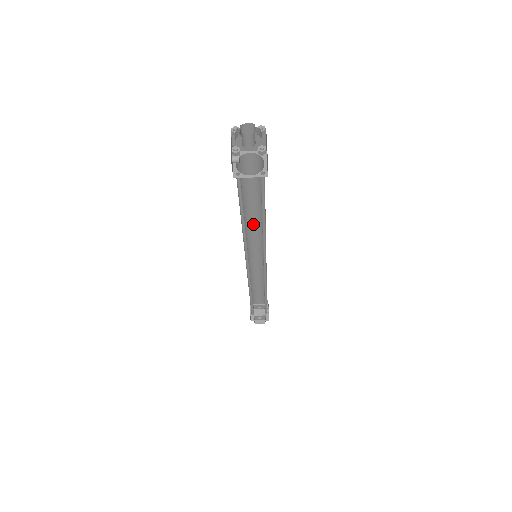
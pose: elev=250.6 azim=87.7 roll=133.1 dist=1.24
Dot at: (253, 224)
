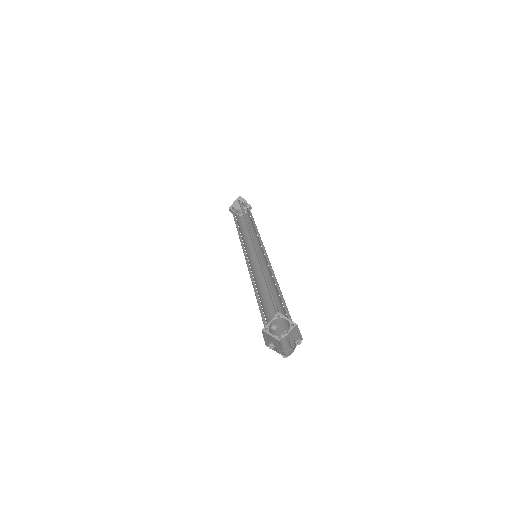
Dot at: occluded
